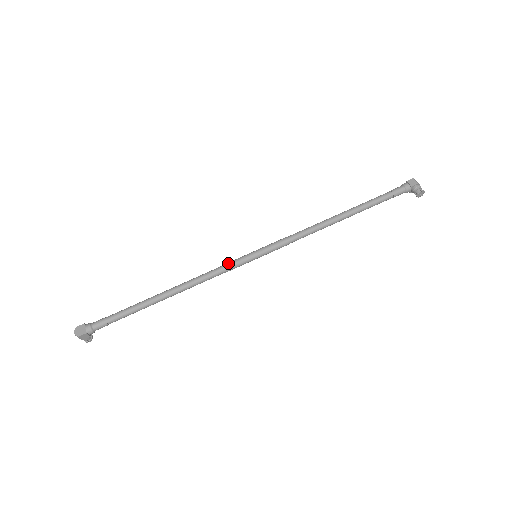
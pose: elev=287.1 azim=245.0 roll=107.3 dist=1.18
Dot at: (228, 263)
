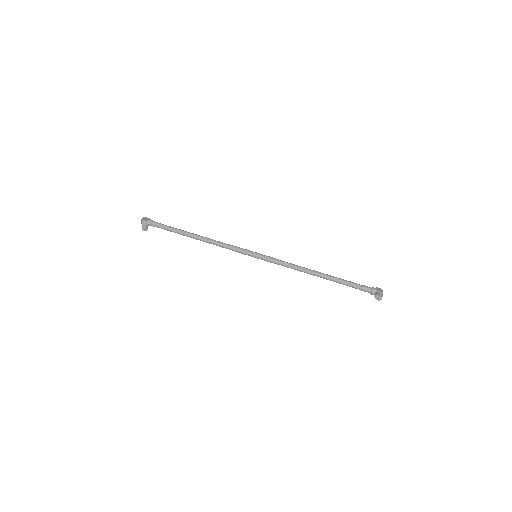
Dot at: (239, 247)
